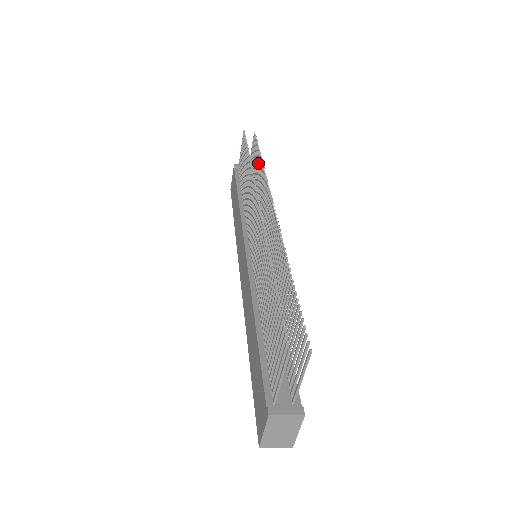
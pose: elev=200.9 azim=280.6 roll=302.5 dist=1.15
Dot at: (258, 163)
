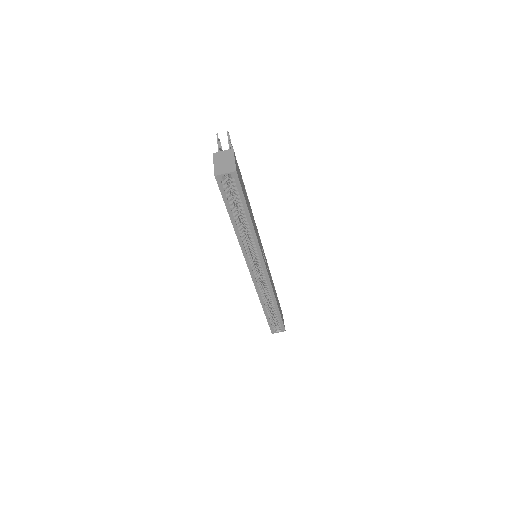
Dot at: occluded
